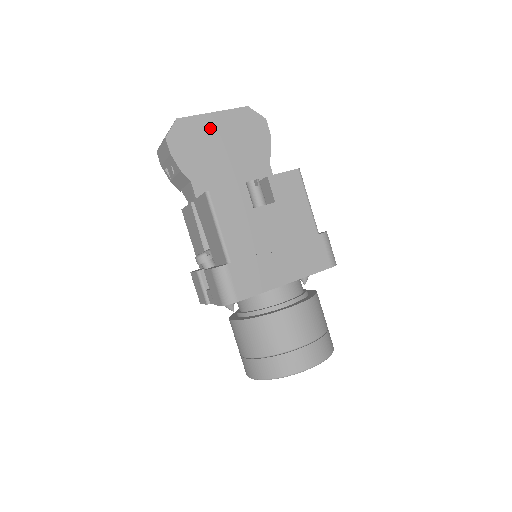
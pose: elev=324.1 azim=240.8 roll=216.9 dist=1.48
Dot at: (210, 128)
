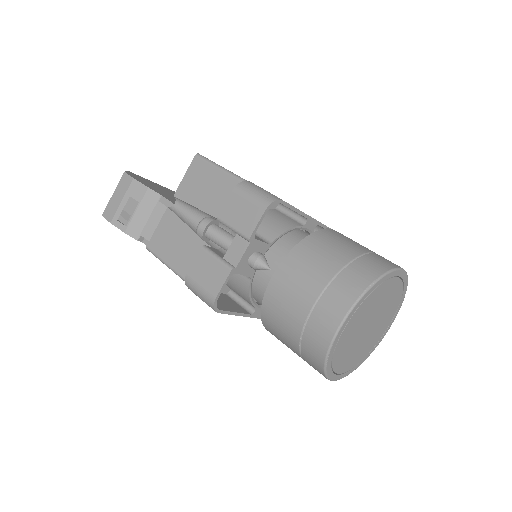
Dot at: (161, 187)
